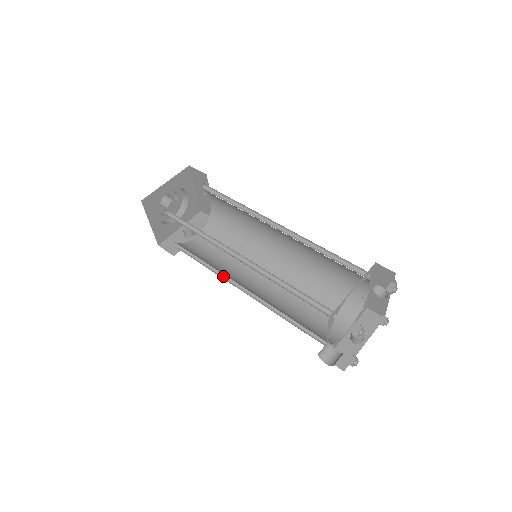
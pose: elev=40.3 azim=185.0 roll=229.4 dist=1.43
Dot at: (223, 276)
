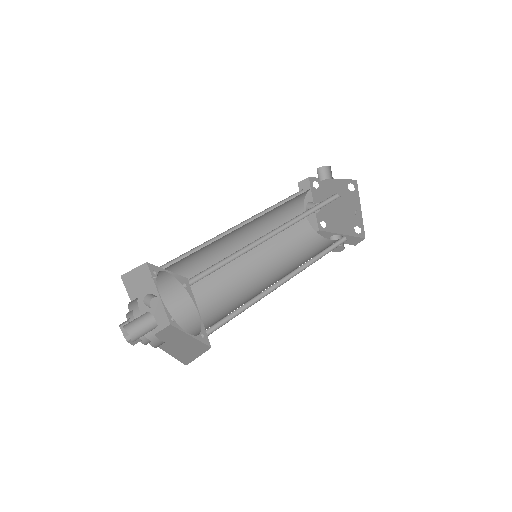
Dot at: (225, 284)
